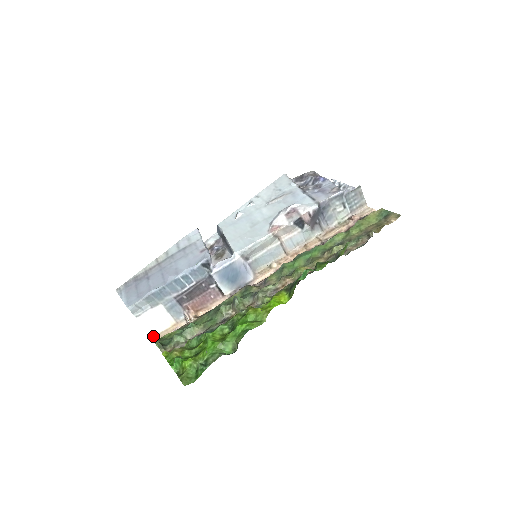
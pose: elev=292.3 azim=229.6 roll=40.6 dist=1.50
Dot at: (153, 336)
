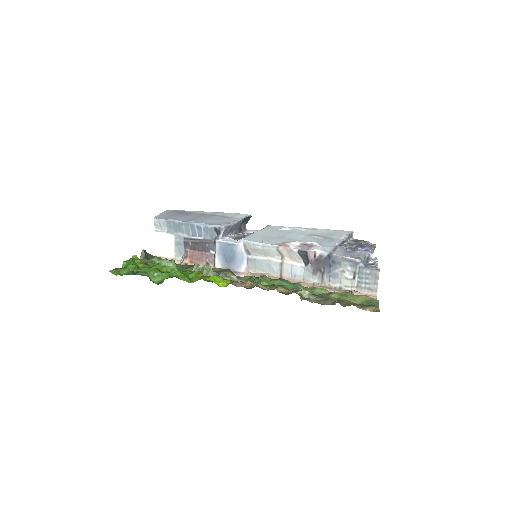
Dot at: (156, 255)
